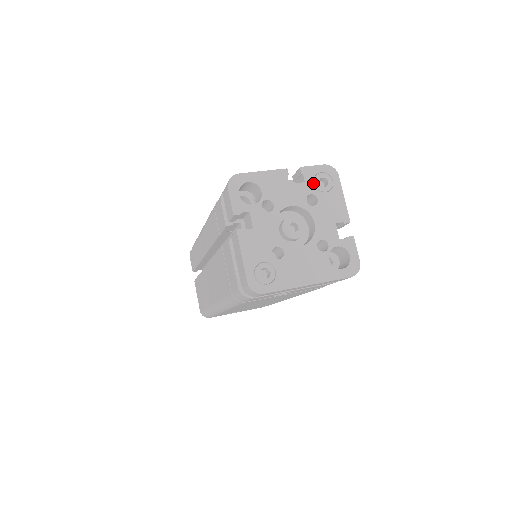
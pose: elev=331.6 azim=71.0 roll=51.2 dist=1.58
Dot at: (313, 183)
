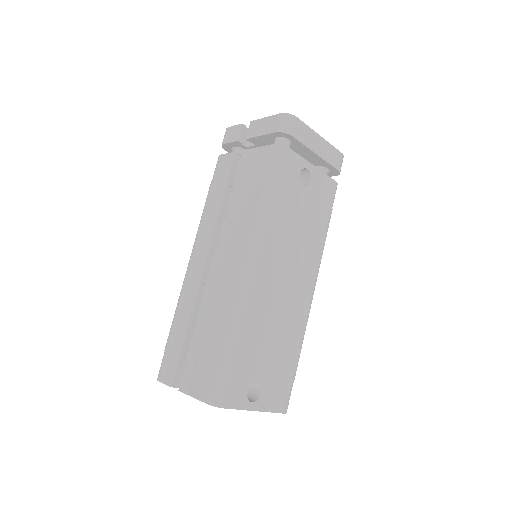
Dot at: occluded
